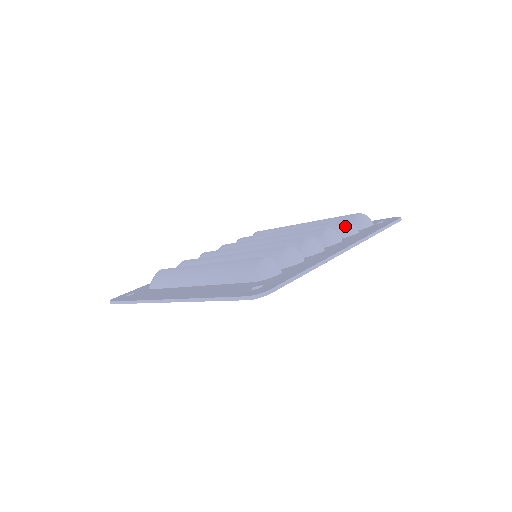
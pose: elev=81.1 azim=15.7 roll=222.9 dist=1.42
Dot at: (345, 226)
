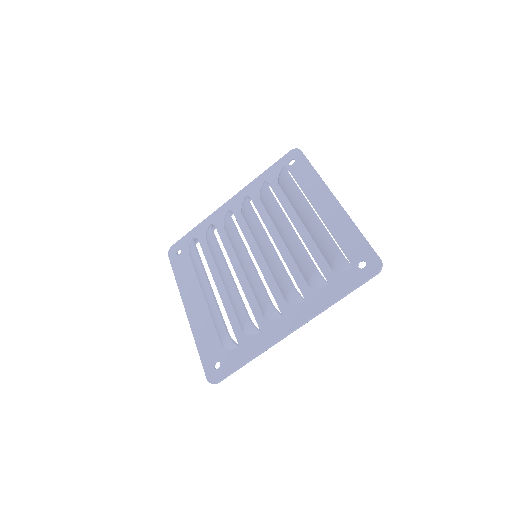
Dot at: (315, 279)
